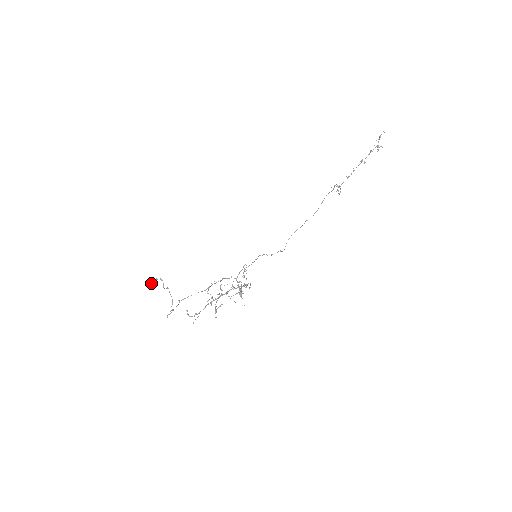
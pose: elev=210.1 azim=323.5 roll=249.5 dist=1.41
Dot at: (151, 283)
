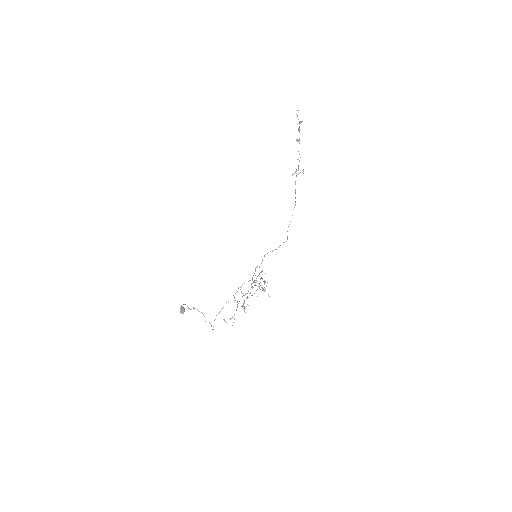
Dot at: (181, 310)
